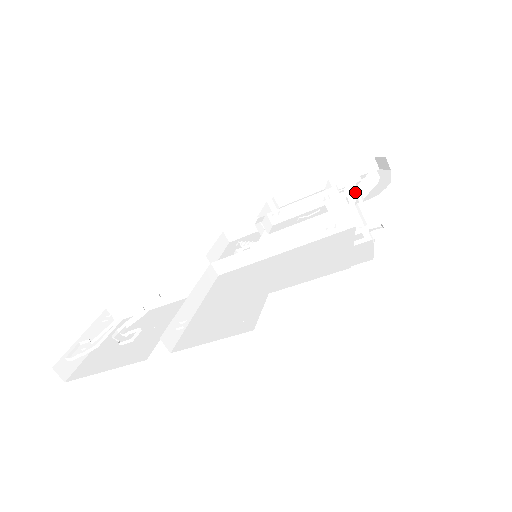
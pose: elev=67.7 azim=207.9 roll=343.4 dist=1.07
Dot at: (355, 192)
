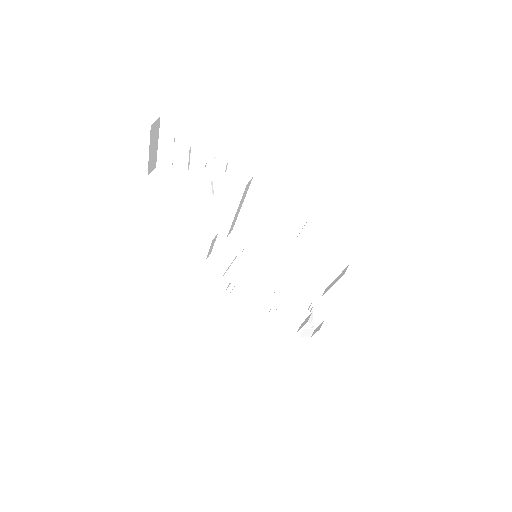
Dot at: (309, 307)
